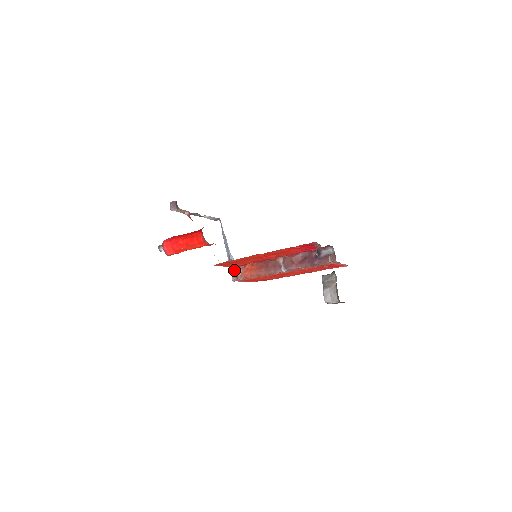
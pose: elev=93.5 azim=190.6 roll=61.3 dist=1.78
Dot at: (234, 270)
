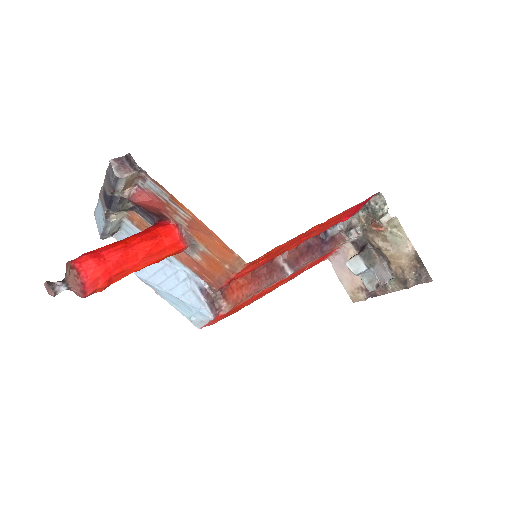
Dot at: (210, 298)
